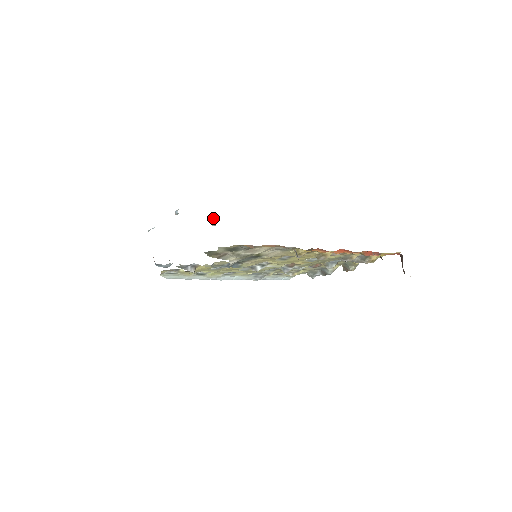
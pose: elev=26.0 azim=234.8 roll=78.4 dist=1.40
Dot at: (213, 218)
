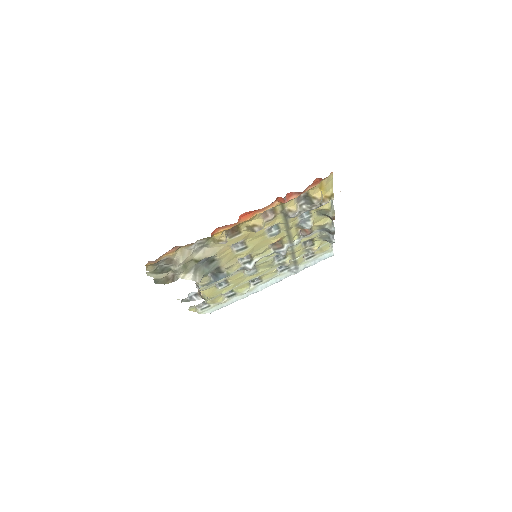
Dot at: occluded
